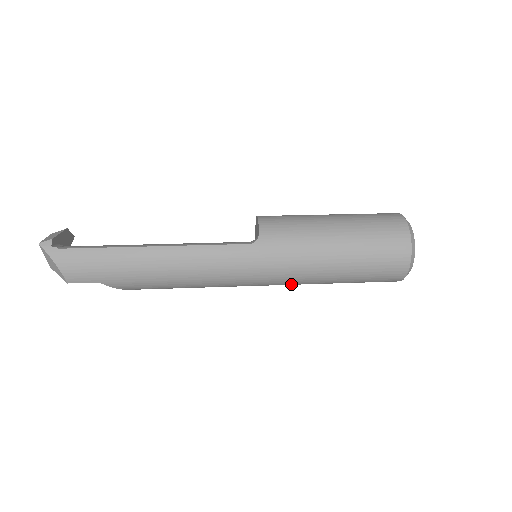
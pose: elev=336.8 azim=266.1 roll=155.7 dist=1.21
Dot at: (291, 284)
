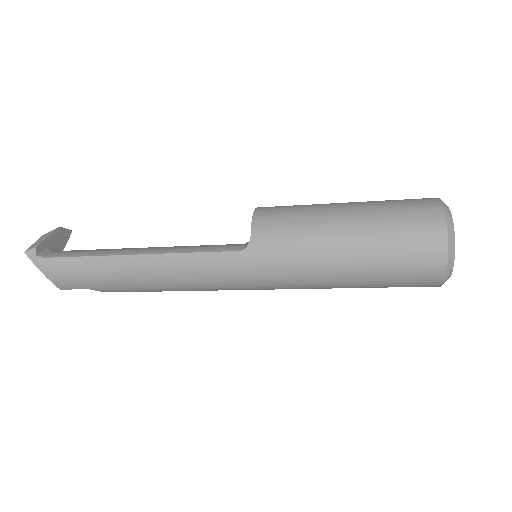
Dot at: occluded
